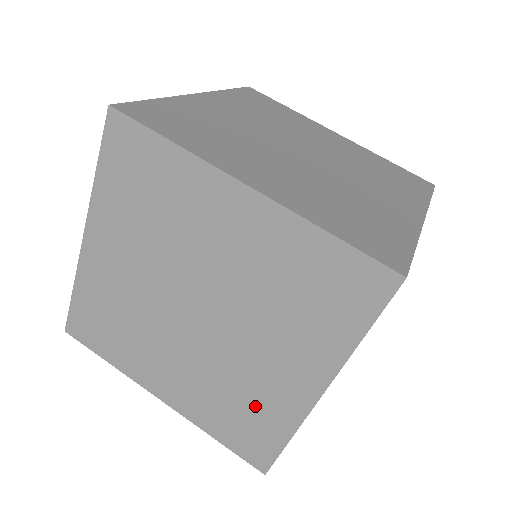
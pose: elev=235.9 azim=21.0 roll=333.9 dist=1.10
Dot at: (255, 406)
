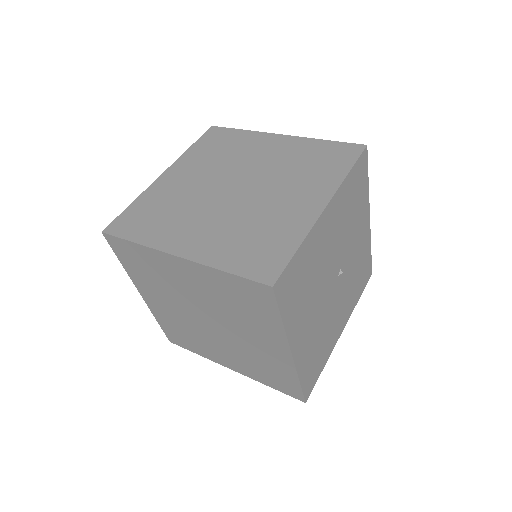
Dot at: (270, 366)
